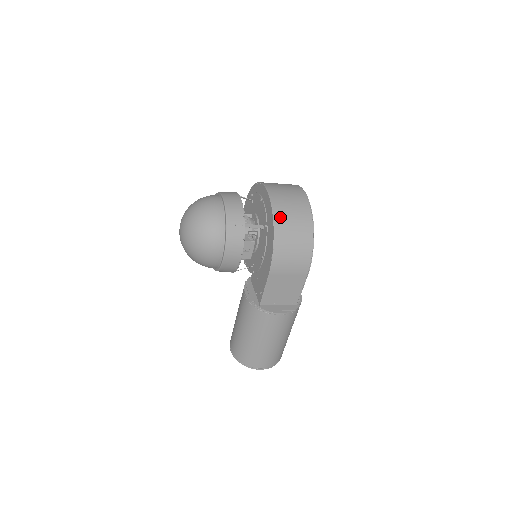
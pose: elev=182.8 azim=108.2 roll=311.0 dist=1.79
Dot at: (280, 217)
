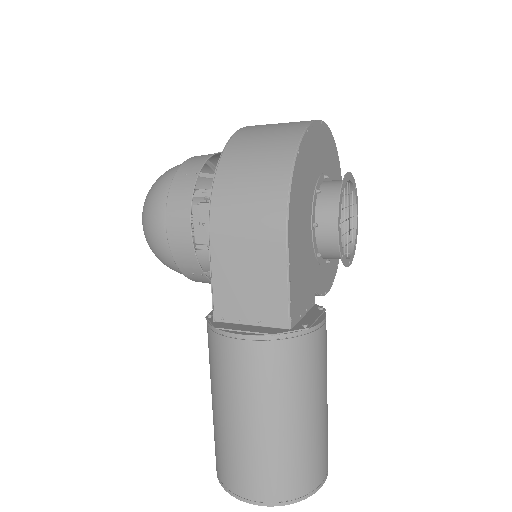
Dot at: (240, 141)
